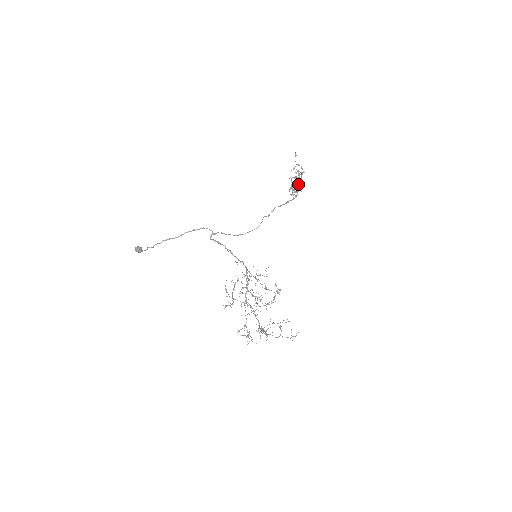
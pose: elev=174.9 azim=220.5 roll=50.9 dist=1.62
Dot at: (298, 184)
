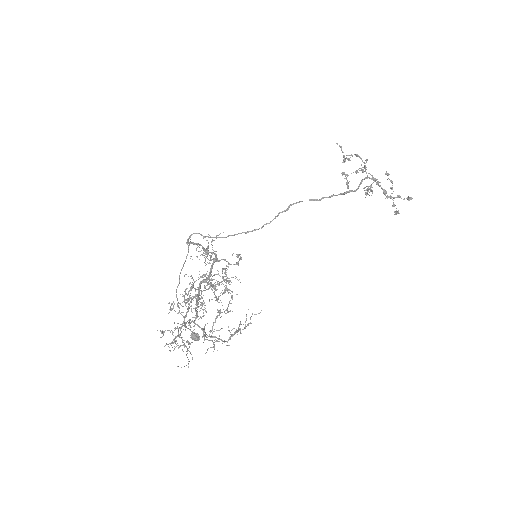
Dot at: occluded
